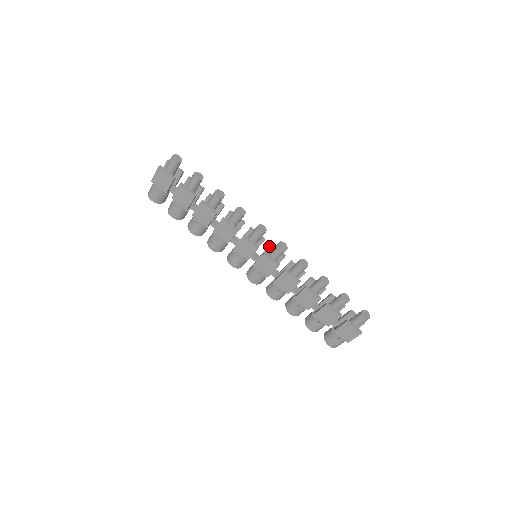
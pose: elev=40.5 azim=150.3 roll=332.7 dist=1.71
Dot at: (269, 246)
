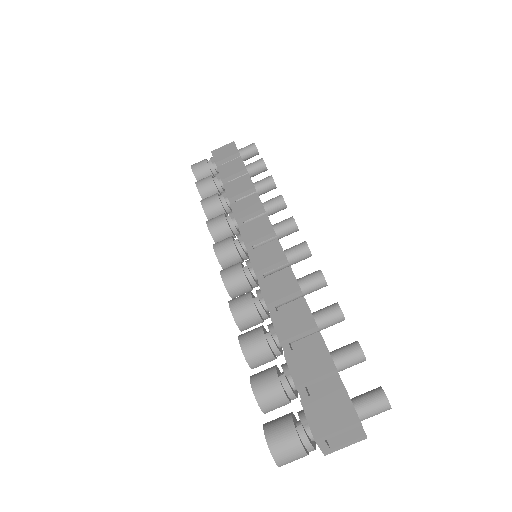
Dot at: occluded
